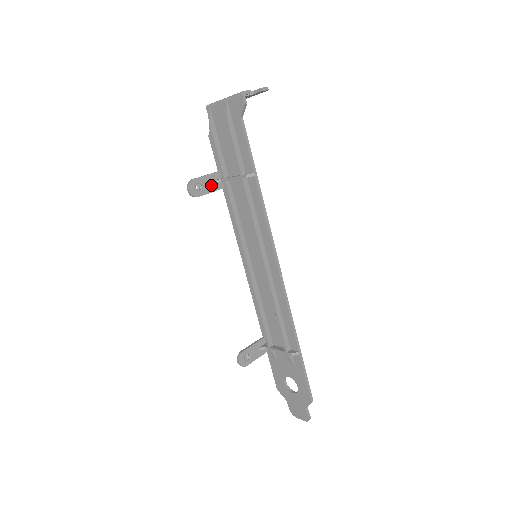
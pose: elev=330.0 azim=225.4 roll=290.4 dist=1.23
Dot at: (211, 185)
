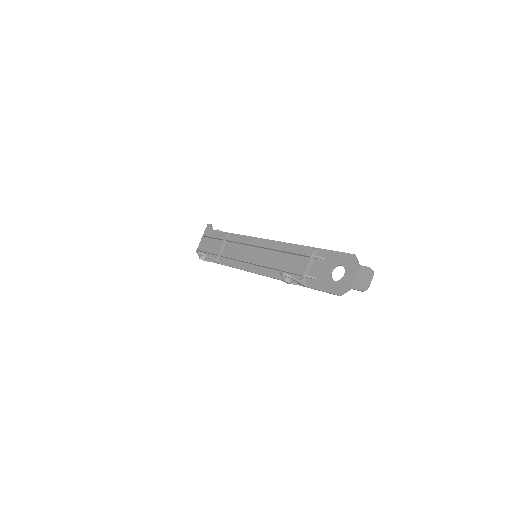
Dot at: occluded
